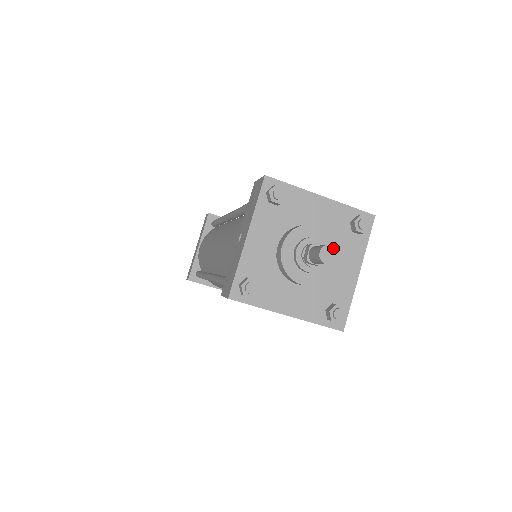
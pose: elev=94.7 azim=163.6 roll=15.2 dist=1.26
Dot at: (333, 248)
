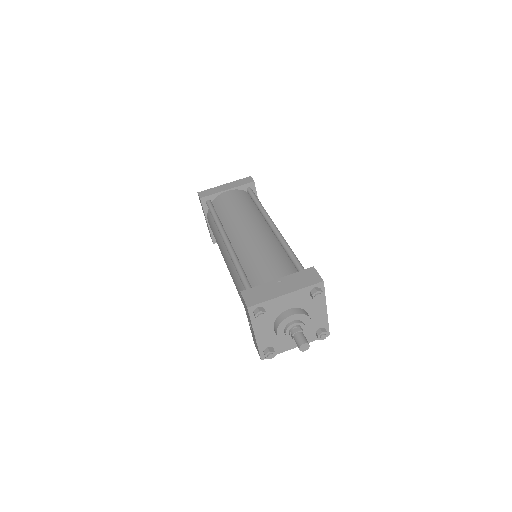
Dot at: occluded
